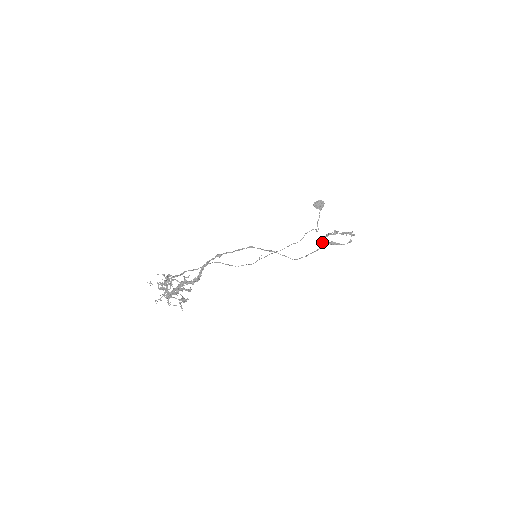
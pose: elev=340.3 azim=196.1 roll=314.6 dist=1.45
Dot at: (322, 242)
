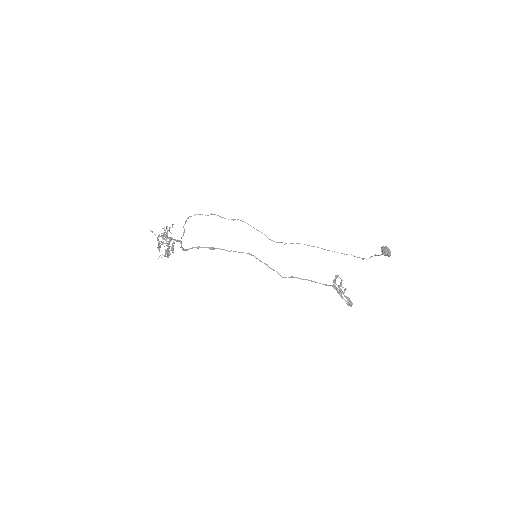
Dot at: (335, 280)
